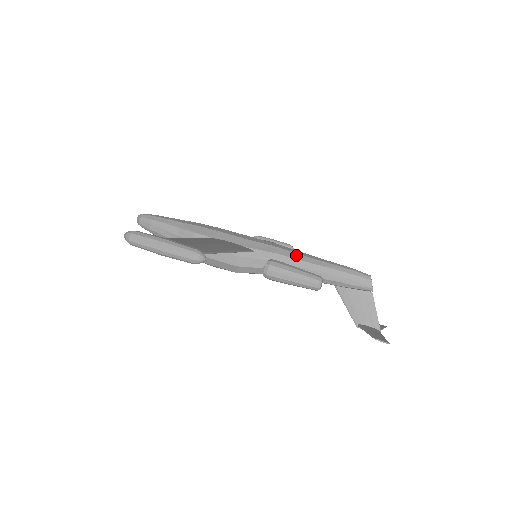
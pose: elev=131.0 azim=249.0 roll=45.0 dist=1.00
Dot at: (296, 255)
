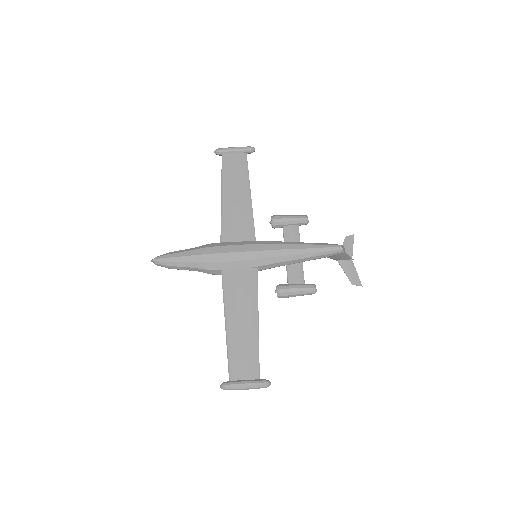
Dot at: (287, 258)
